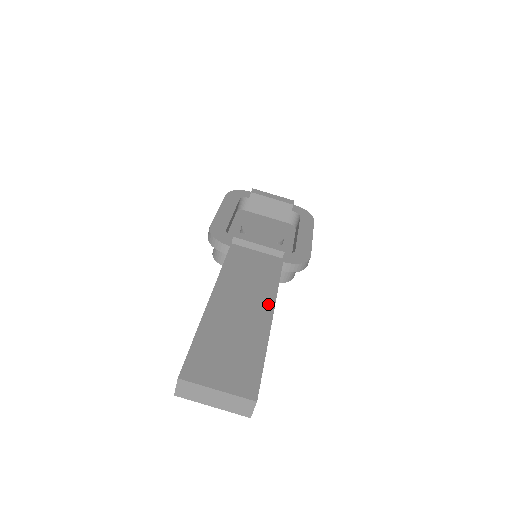
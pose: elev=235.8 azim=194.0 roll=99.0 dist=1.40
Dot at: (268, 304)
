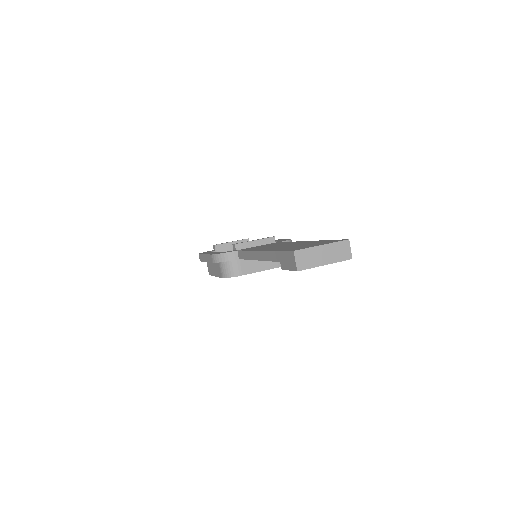
Dot at: occluded
